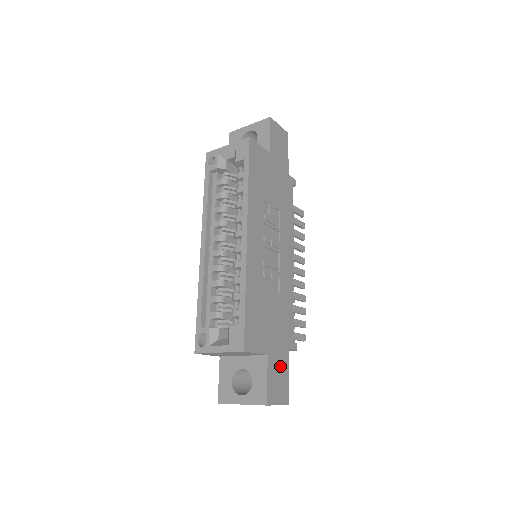
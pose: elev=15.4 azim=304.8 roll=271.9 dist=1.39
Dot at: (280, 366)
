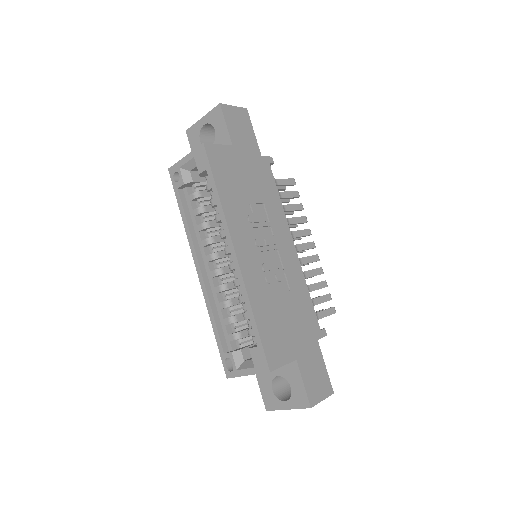
Dot at: (313, 362)
